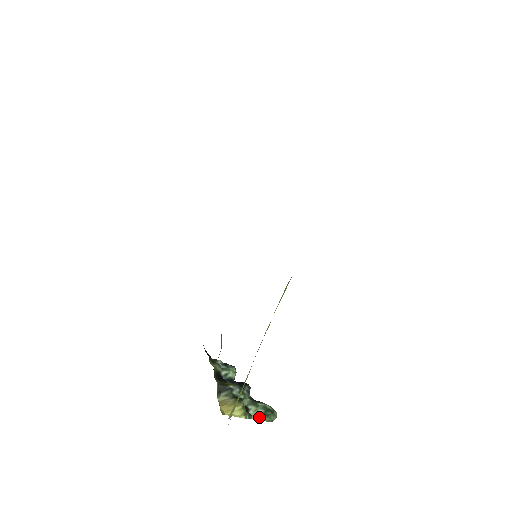
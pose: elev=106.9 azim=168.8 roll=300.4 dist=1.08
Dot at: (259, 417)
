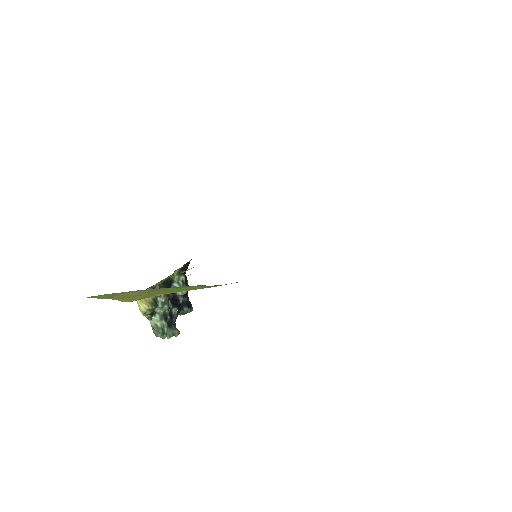
Dot at: (153, 325)
